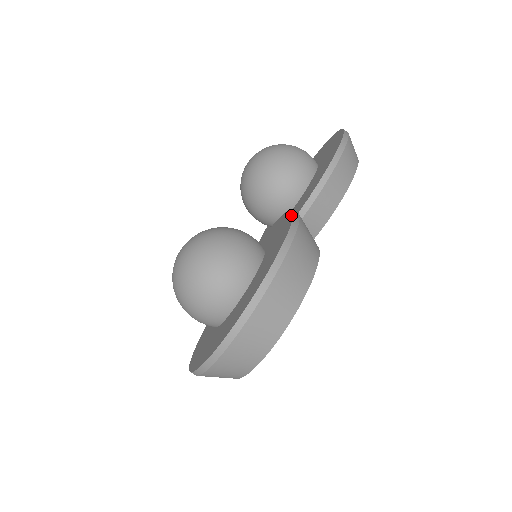
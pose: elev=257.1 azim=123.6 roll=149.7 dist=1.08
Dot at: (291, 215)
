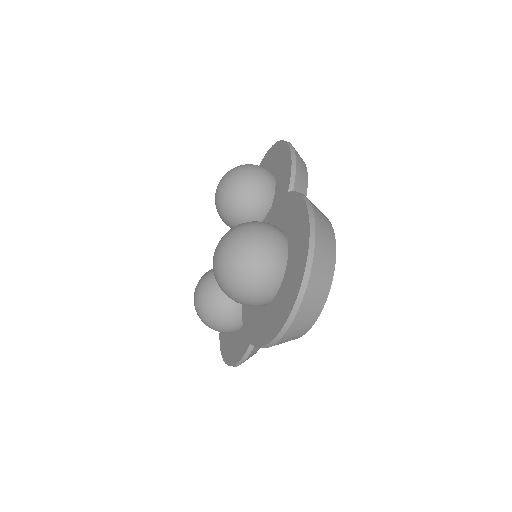
Dot at: (289, 194)
